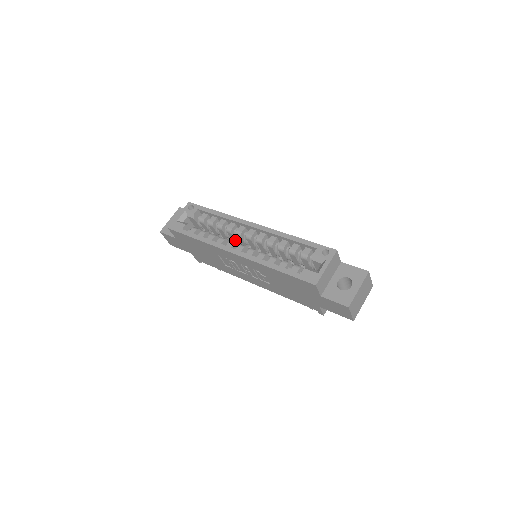
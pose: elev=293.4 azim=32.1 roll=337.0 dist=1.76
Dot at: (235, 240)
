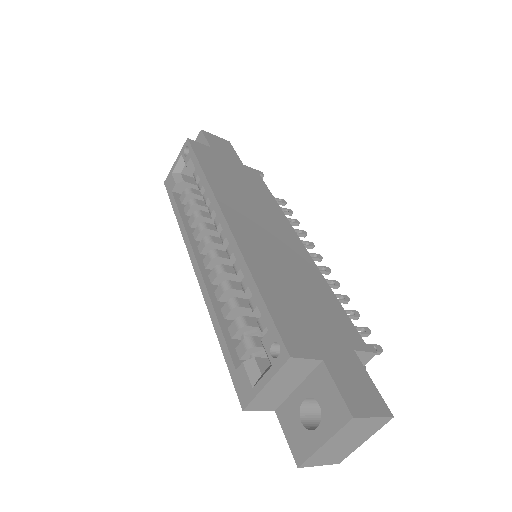
Dot at: occluded
